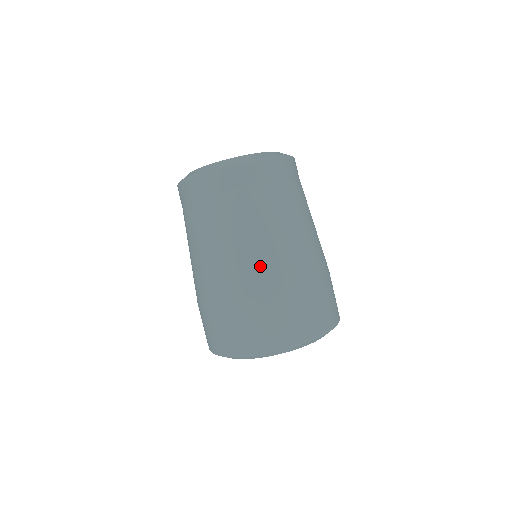
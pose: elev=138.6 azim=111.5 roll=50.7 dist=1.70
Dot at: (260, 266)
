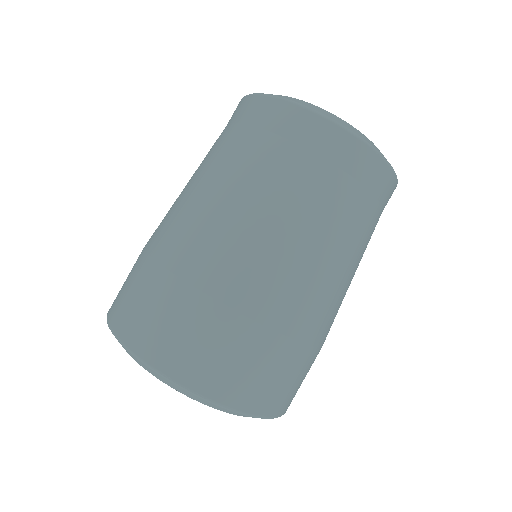
Dot at: (198, 234)
